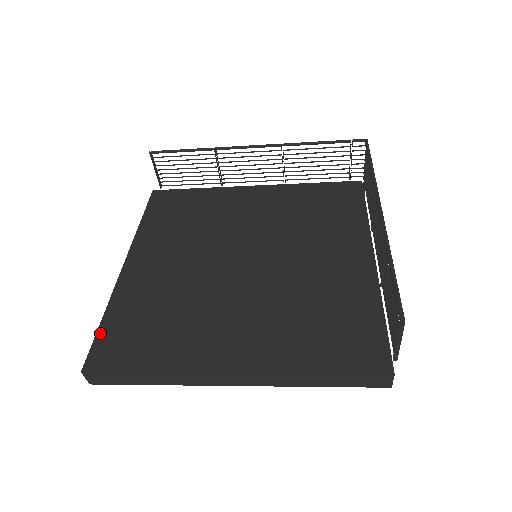
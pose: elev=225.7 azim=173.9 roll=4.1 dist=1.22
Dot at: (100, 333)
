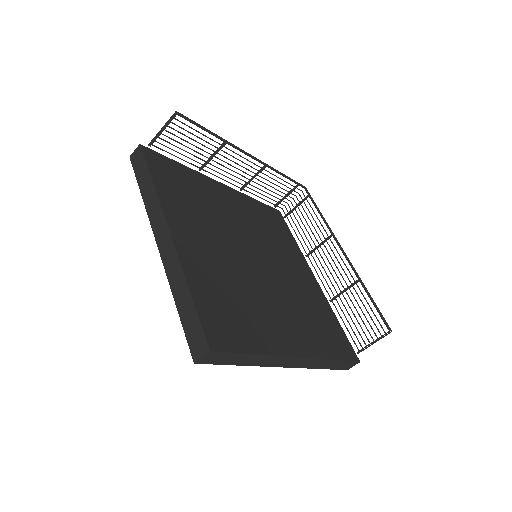
Dot at: (200, 309)
